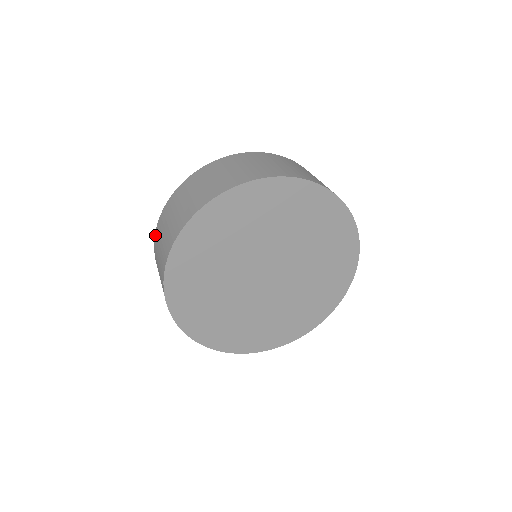
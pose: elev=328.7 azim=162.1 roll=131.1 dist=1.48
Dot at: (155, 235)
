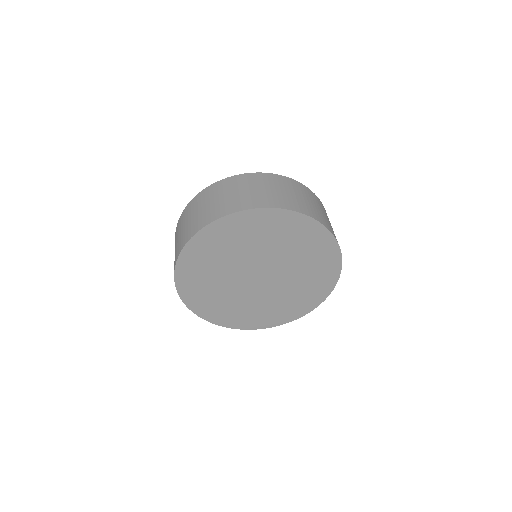
Dot at: occluded
